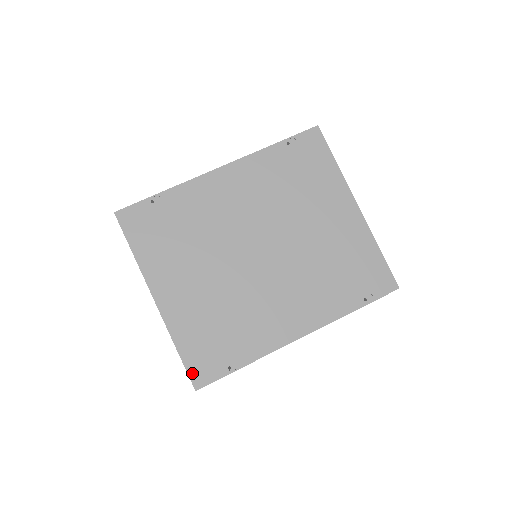
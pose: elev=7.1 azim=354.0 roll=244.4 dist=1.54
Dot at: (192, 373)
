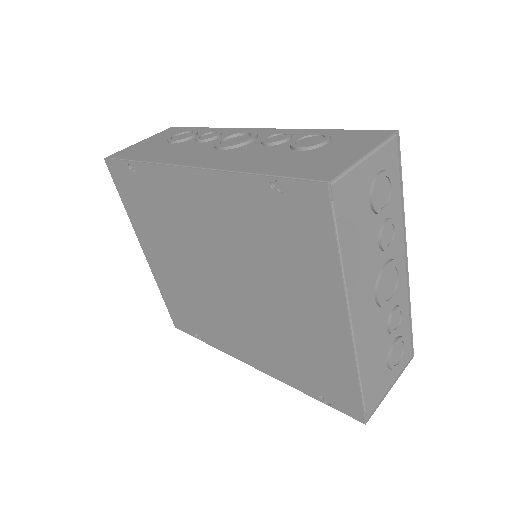
Dot at: (172, 317)
